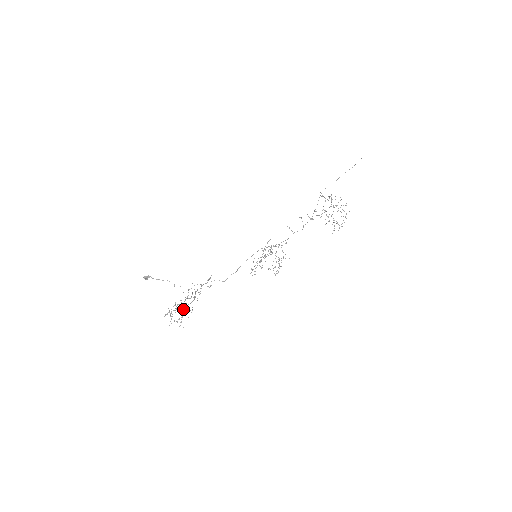
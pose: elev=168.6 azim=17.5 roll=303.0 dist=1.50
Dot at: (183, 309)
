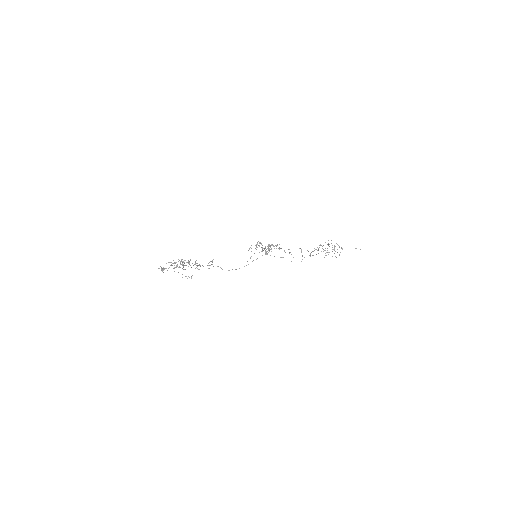
Dot at: occluded
